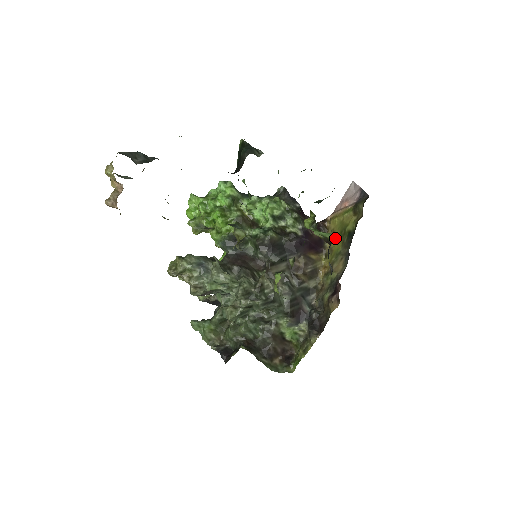
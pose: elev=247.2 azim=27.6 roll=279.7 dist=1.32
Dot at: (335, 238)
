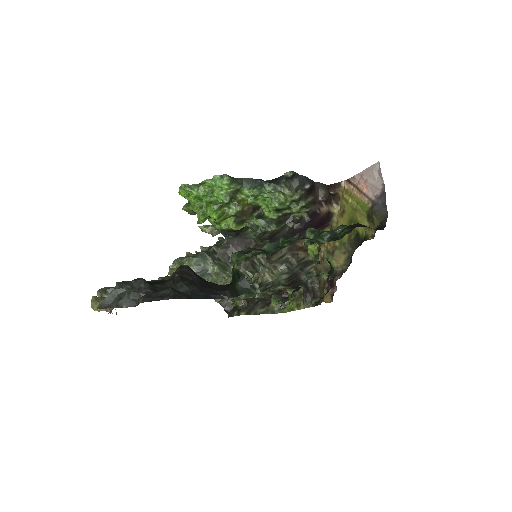
Dot at: (344, 221)
